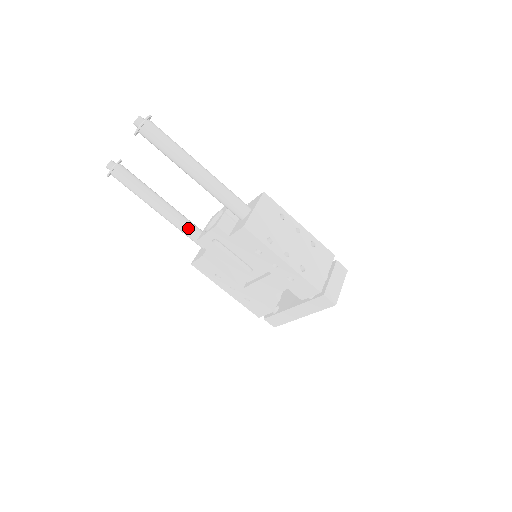
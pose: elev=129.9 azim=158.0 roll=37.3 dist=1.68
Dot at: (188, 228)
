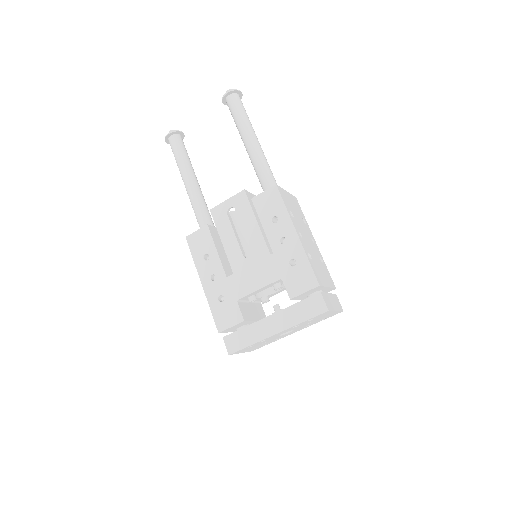
Dot at: (204, 208)
